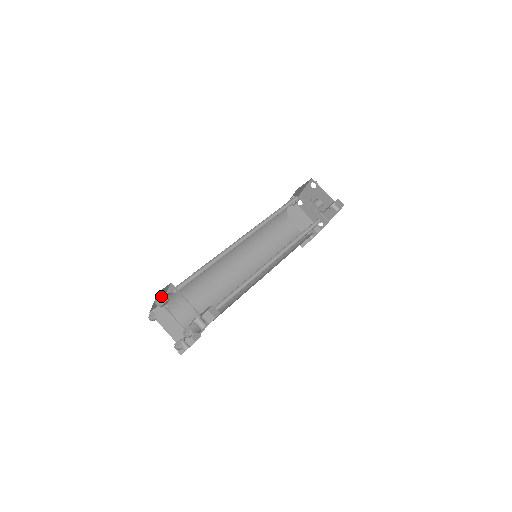
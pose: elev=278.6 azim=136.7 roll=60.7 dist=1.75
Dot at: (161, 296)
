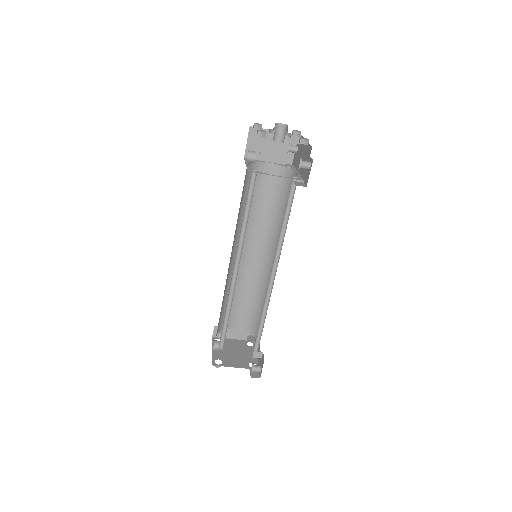
Dot at: (213, 348)
